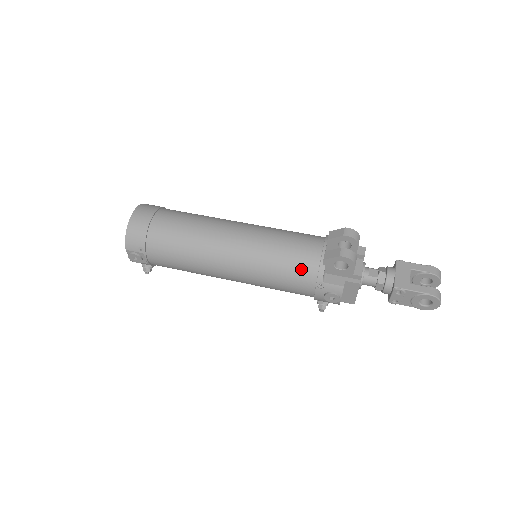
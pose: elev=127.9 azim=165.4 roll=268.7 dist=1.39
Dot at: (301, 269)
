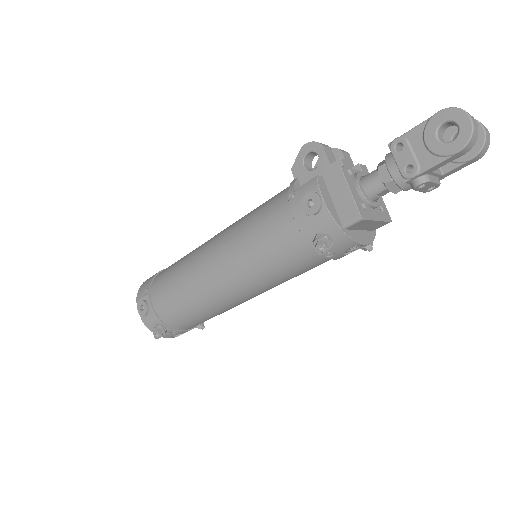
Dot at: (274, 200)
